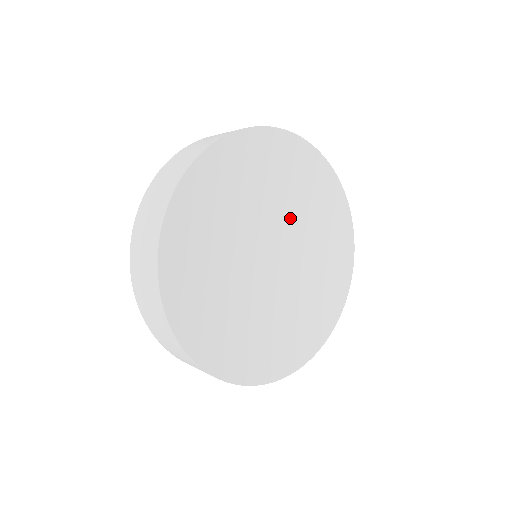
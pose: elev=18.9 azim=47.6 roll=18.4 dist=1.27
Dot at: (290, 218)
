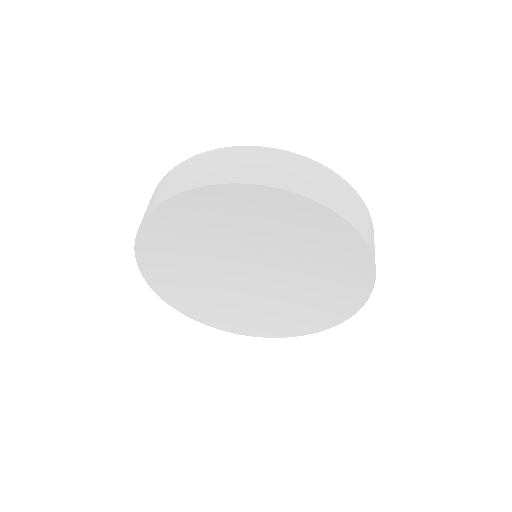
Dot at: (267, 243)
